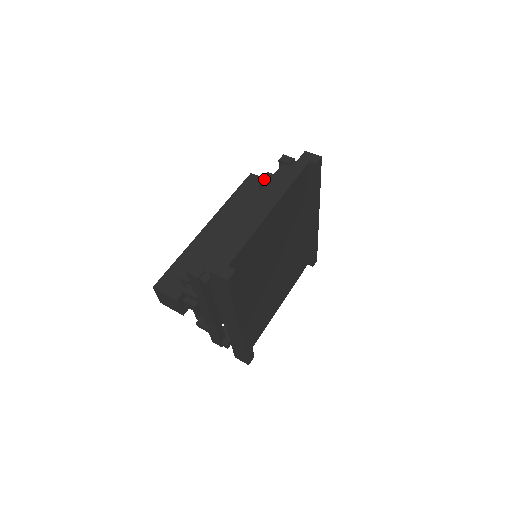
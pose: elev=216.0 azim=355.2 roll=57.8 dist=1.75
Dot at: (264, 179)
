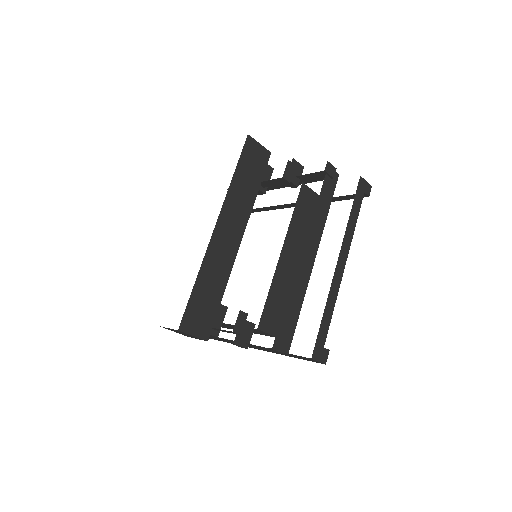
Dot at: (287, 172)
